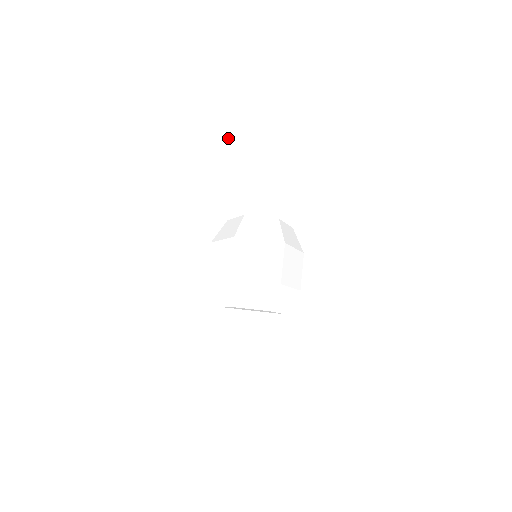
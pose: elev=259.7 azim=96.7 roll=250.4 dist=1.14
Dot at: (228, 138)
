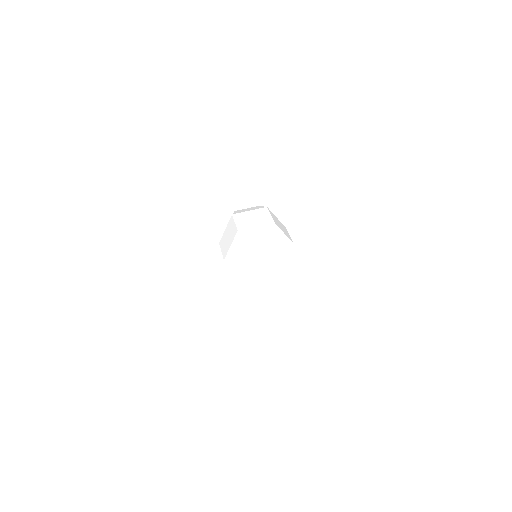
Dot at: (210, 201)
